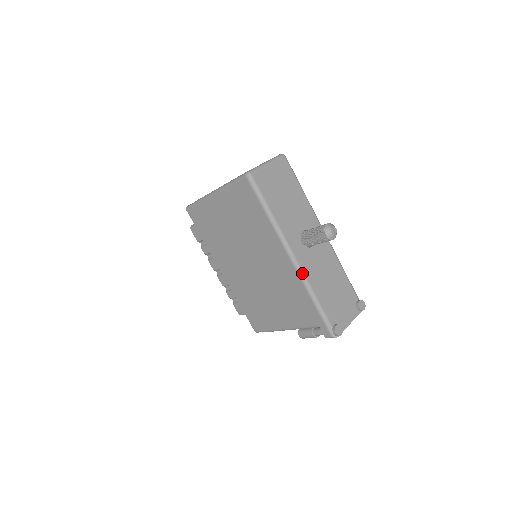
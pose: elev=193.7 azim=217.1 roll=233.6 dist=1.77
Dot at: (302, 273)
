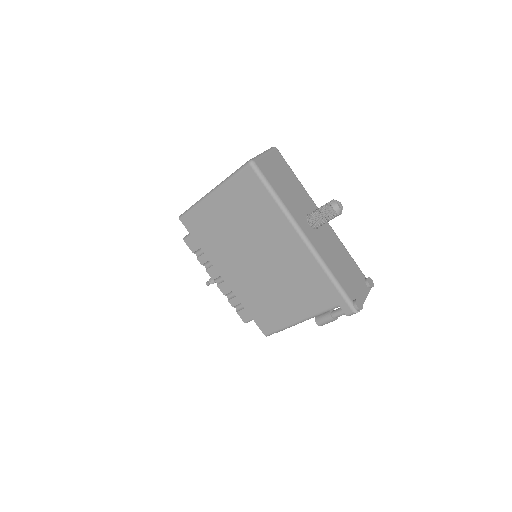
Dot at: (316, 252)
